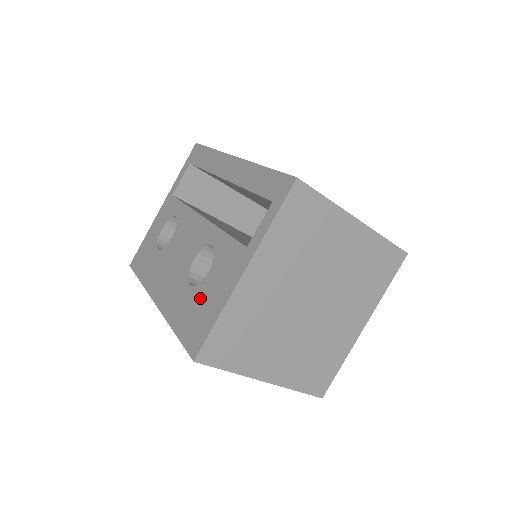
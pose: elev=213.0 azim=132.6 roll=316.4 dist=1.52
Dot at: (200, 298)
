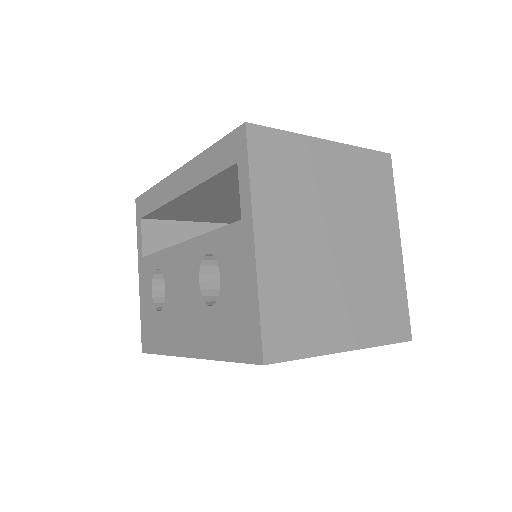
Dot at: (228, 306)
